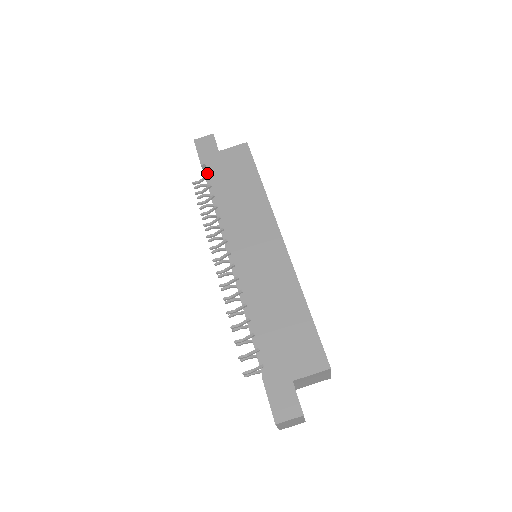
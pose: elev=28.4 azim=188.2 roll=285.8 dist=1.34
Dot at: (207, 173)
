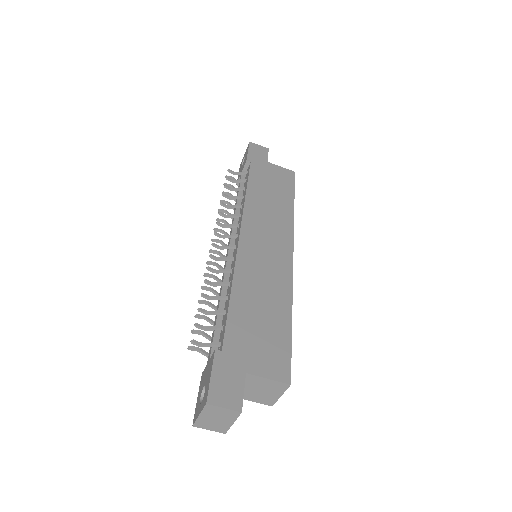
Dot at: occluded
